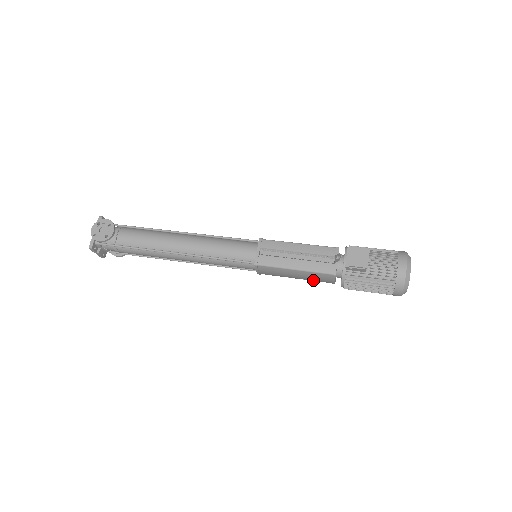
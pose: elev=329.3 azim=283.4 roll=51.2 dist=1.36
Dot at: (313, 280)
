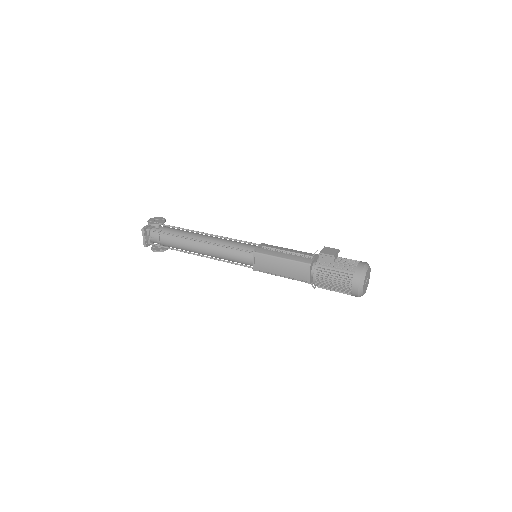
Dot at: (293, 277)
